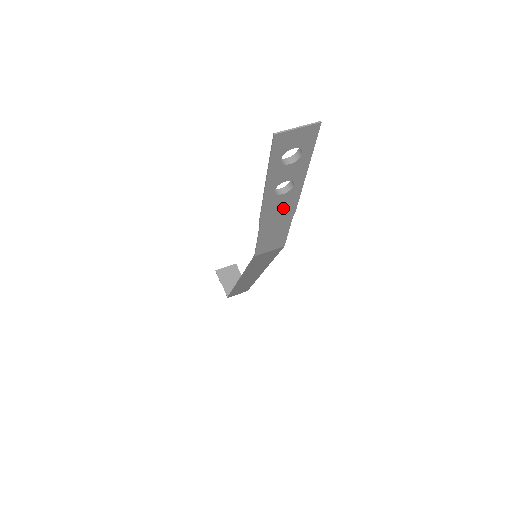
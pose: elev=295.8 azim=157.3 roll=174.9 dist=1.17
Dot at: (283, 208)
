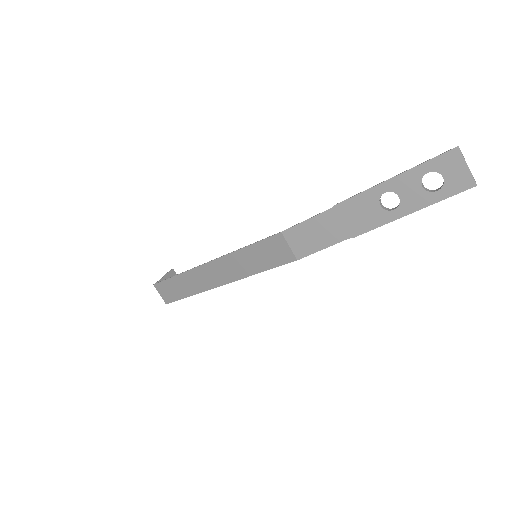
Dot at: (359, 219)
